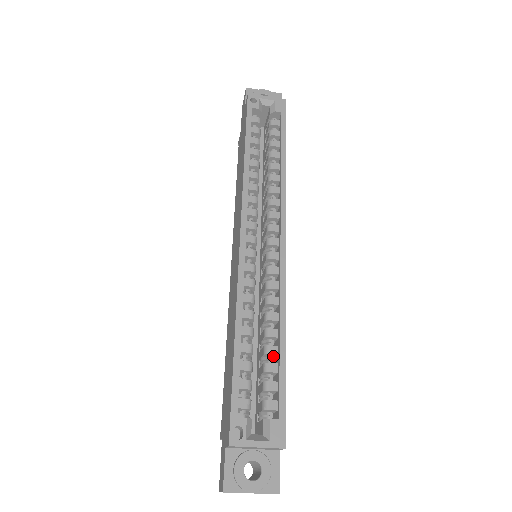
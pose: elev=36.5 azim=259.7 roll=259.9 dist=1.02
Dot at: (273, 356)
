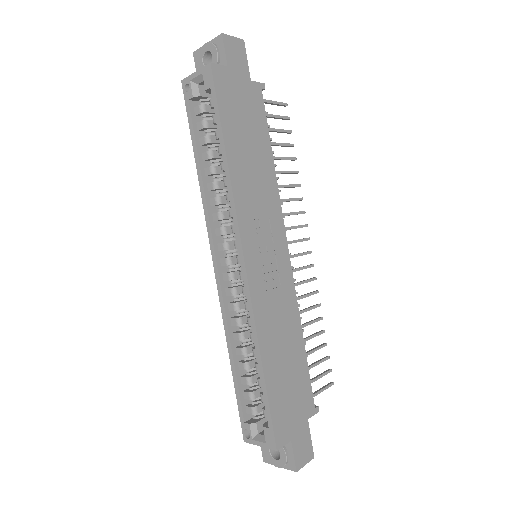
Dot at: occluded
